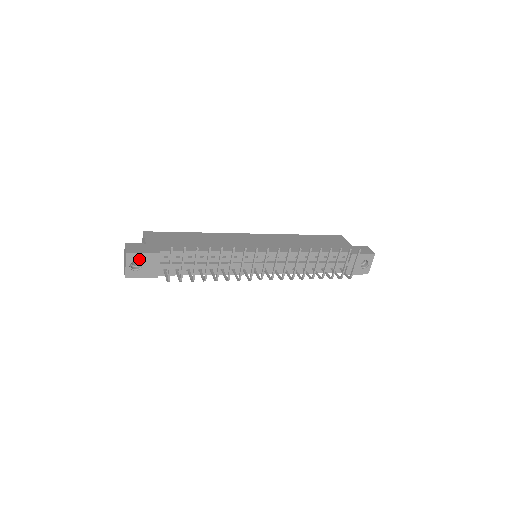
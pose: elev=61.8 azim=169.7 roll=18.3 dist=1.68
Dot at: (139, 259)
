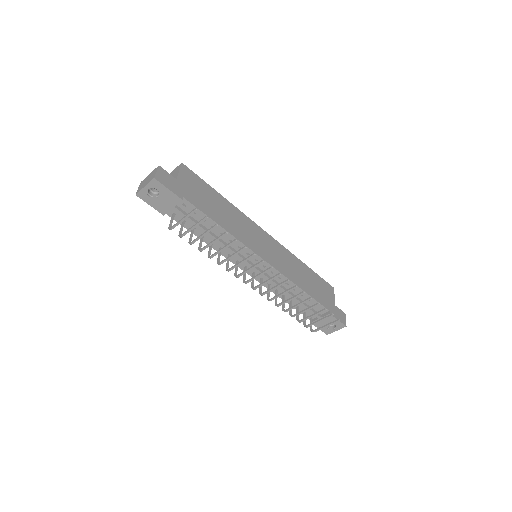
Dot at: (161, 190)
